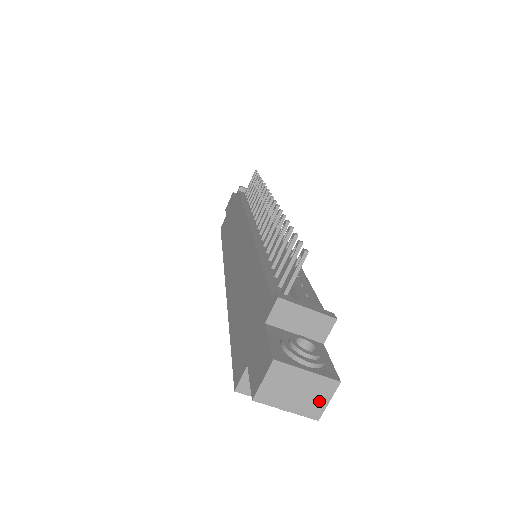
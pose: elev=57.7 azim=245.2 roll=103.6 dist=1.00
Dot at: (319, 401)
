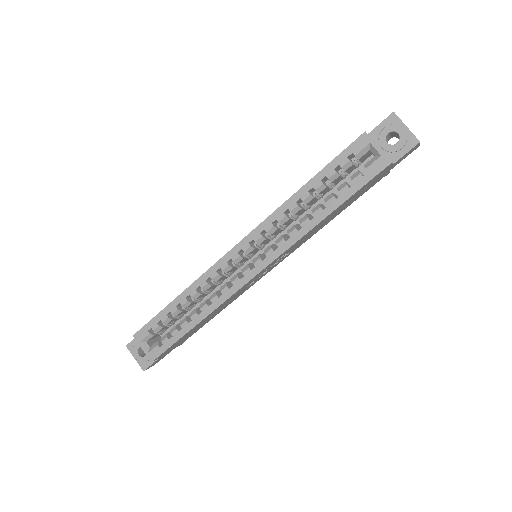
Dot at: occluded
